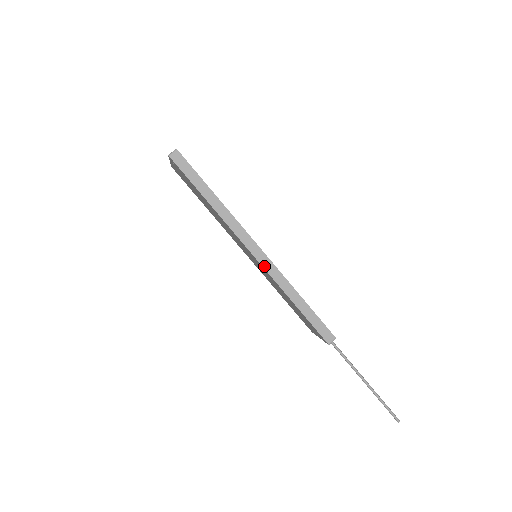
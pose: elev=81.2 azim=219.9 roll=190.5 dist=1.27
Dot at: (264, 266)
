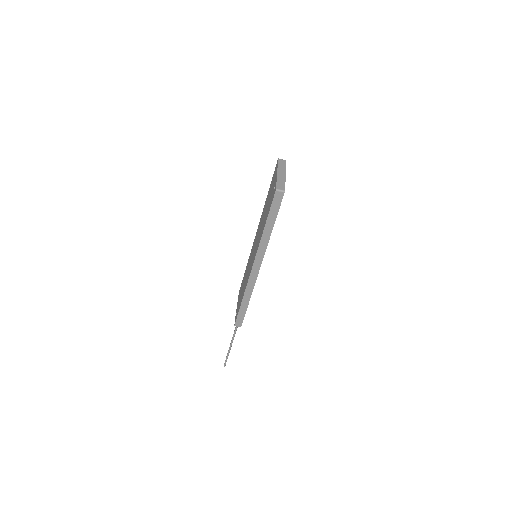
Dot at: (250, 278)
